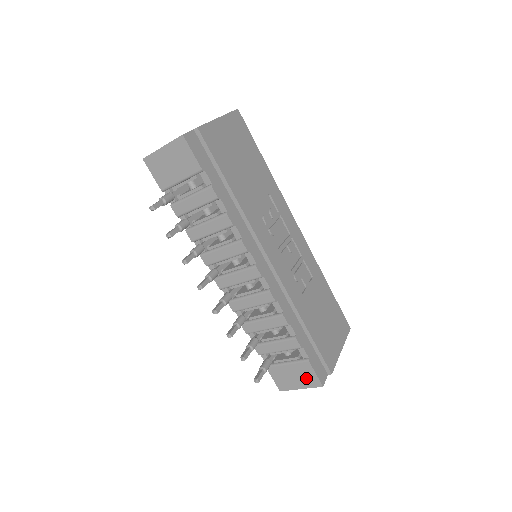
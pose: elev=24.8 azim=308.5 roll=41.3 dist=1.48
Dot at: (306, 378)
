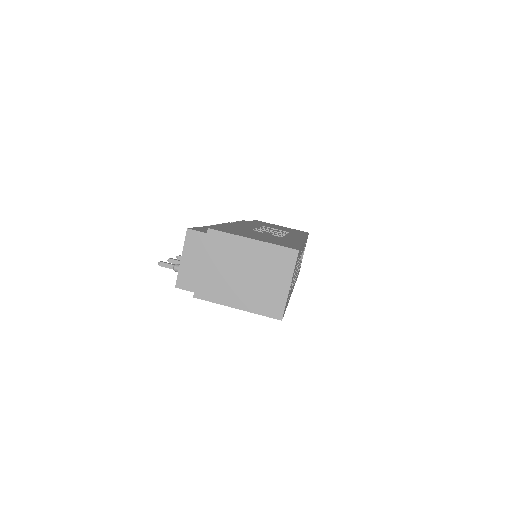
Dot at: occluded
